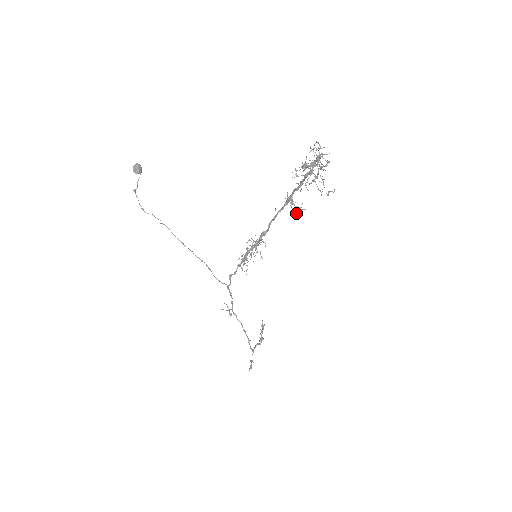
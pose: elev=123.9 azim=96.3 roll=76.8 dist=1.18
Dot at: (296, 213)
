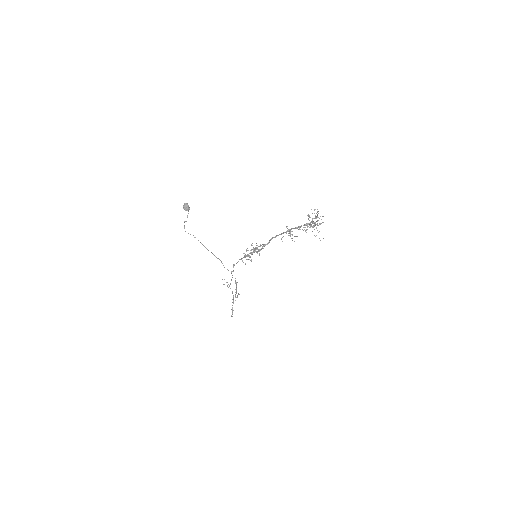
Dot at: occluded
